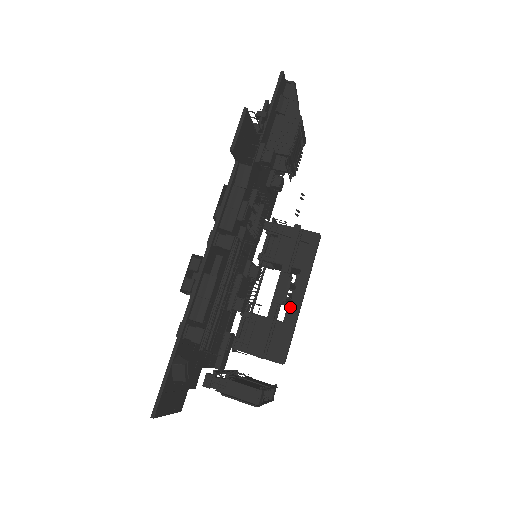
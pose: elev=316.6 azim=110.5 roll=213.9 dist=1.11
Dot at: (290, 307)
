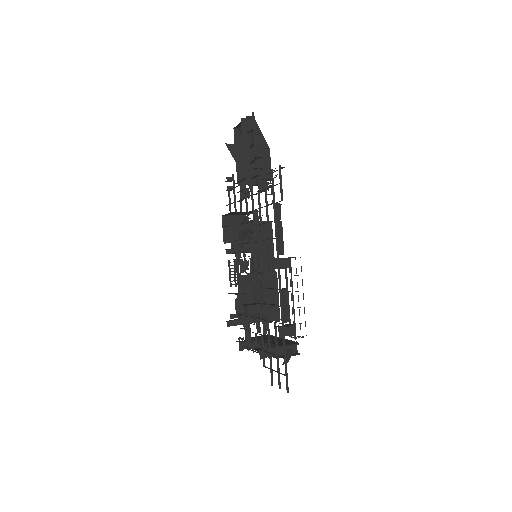
Dot at: occluded
